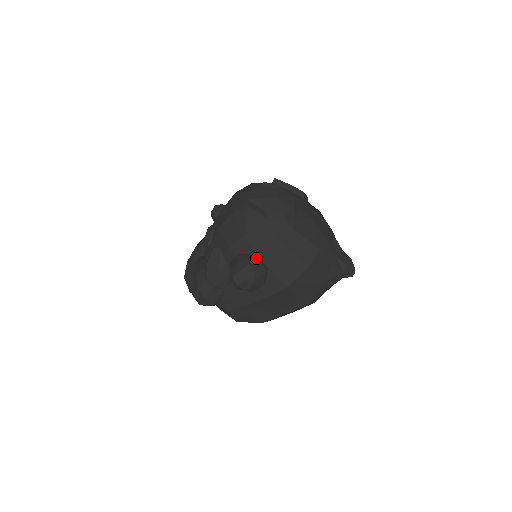
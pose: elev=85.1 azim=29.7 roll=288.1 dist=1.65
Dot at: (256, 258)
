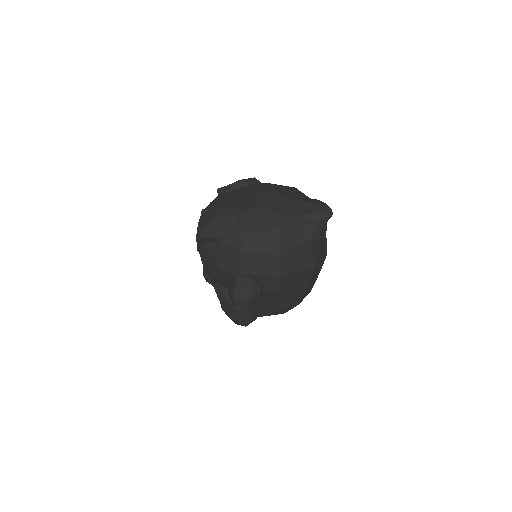
Dot at: (238, 277)
